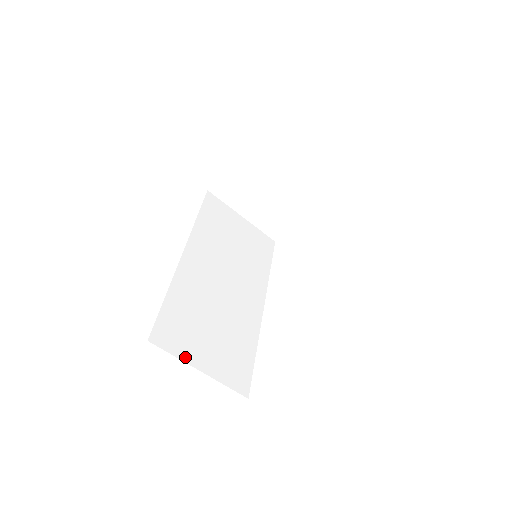
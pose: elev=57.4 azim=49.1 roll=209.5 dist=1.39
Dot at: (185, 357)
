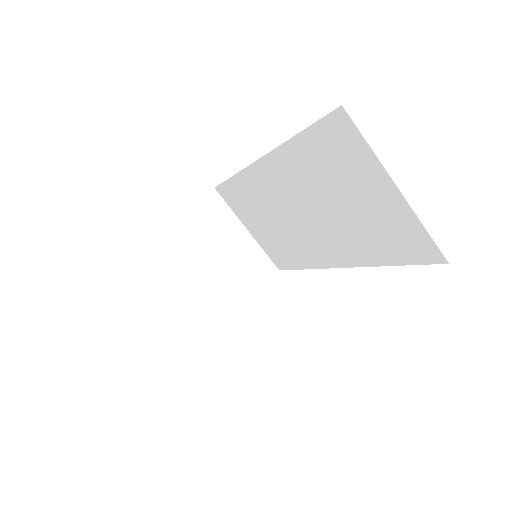
Dot at: occluded
